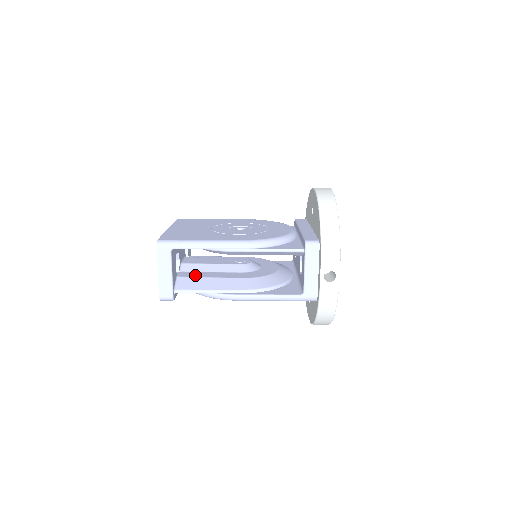
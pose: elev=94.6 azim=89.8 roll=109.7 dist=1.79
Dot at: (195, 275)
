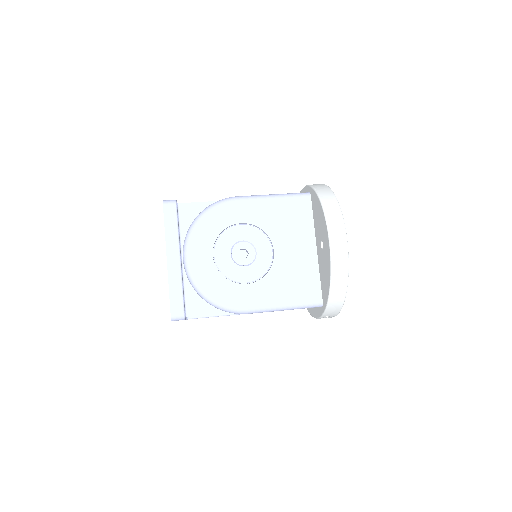
Dot at: occluded
